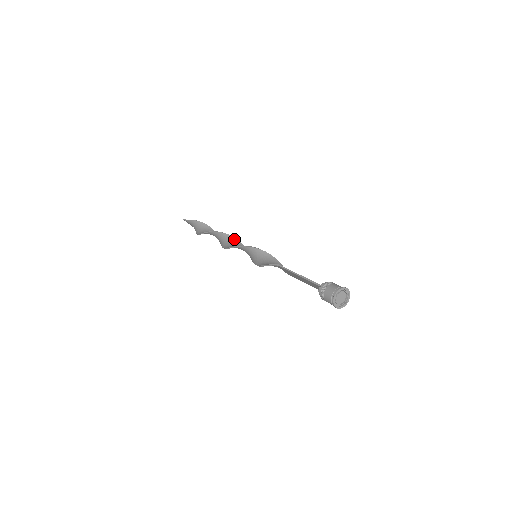
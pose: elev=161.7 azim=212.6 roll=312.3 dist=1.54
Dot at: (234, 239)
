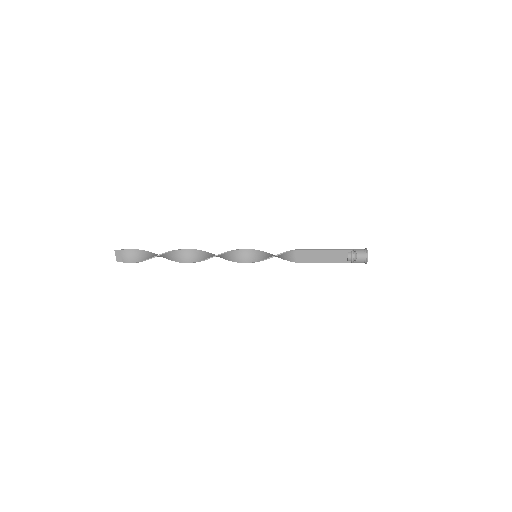
Dot at: (212, 254)
